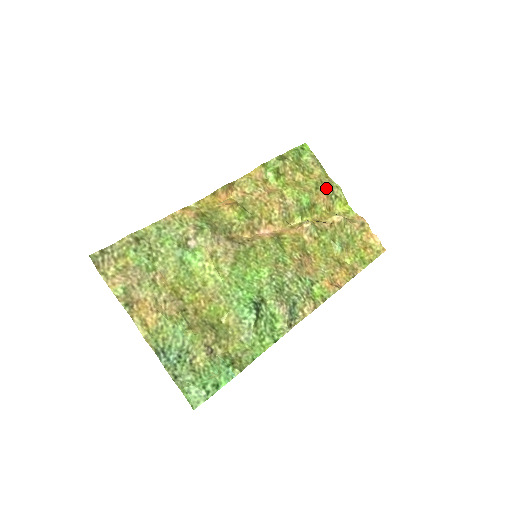
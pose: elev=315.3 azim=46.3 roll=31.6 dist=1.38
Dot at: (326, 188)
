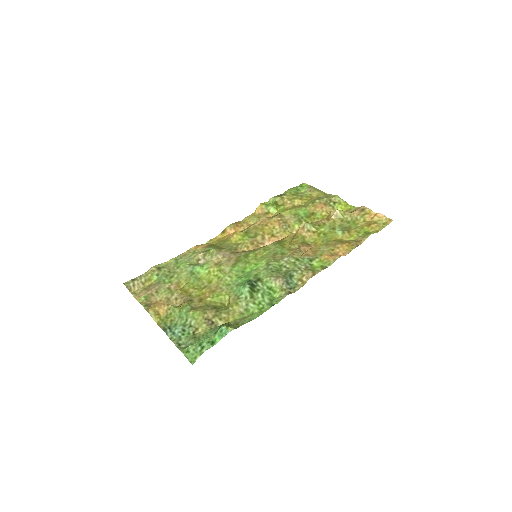
Dot at: (323, 200)
